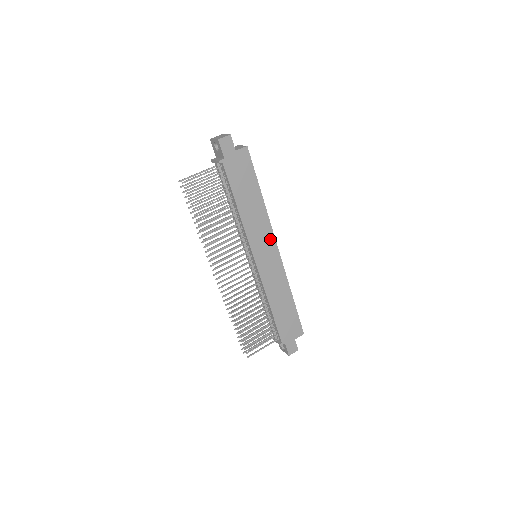
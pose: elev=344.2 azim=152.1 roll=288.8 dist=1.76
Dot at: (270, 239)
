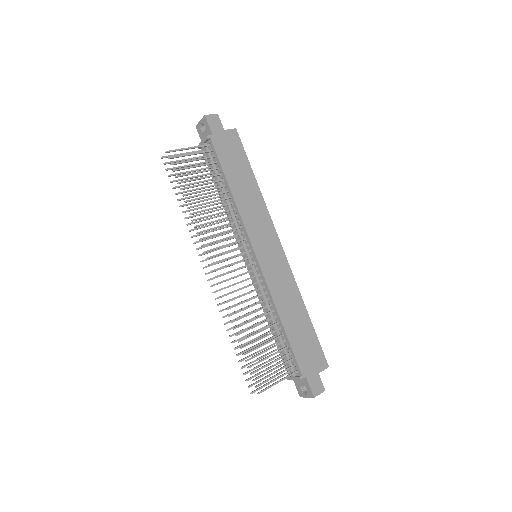
Dot at: (271, 232)
